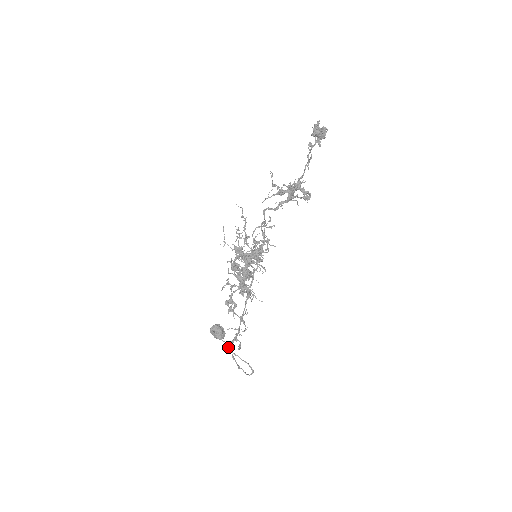
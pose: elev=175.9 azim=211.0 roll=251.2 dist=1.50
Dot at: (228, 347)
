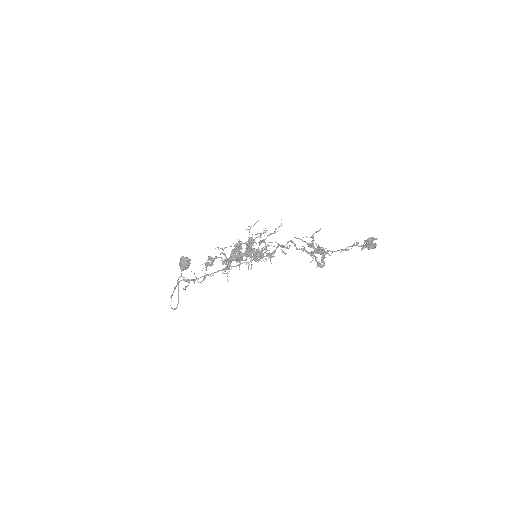
Dot at: (180, 280)
